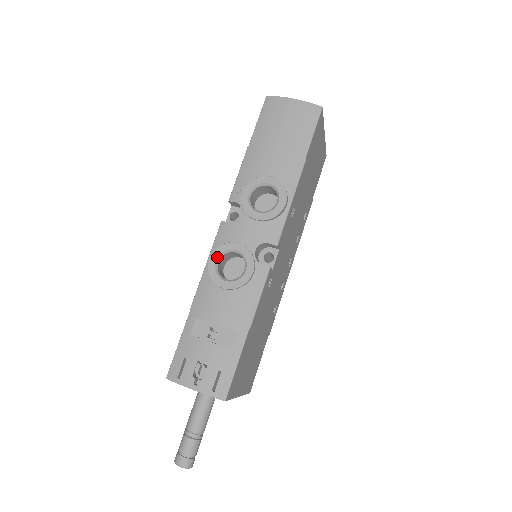
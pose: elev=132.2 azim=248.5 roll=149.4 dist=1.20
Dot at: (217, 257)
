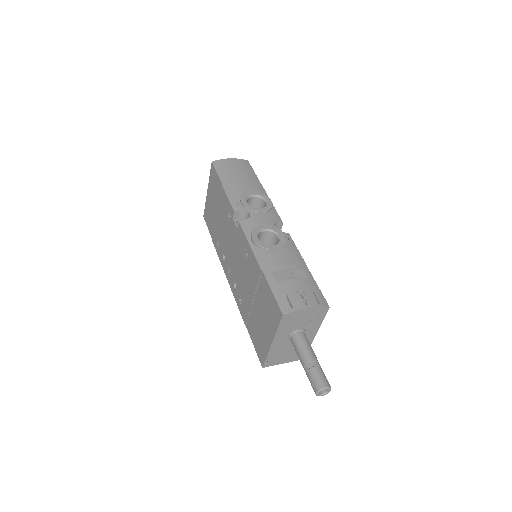
Dot at: (257, 236)
